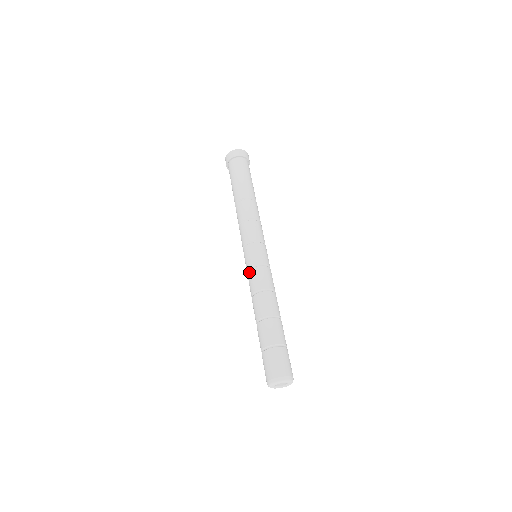
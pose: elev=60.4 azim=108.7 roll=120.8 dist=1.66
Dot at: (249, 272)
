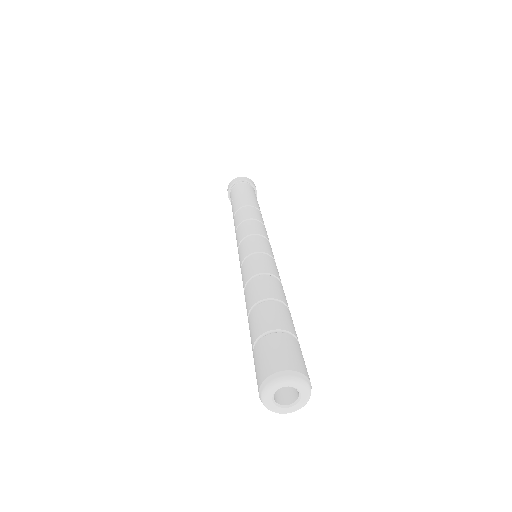
Dot at: (250, 257)
